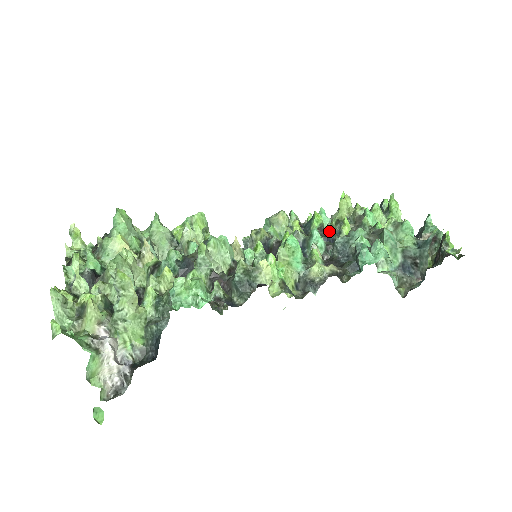
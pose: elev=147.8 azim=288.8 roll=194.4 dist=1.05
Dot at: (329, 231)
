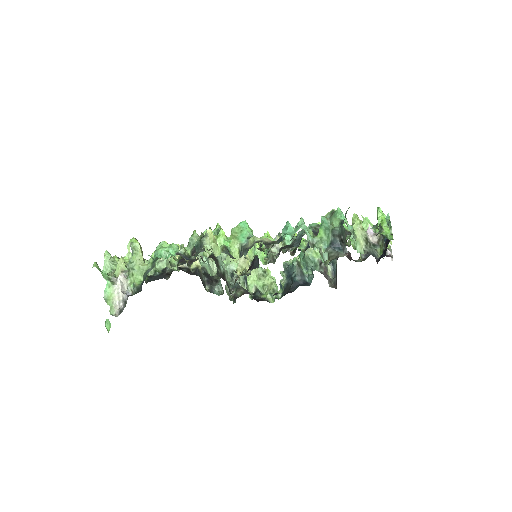
Dot at: occluded
